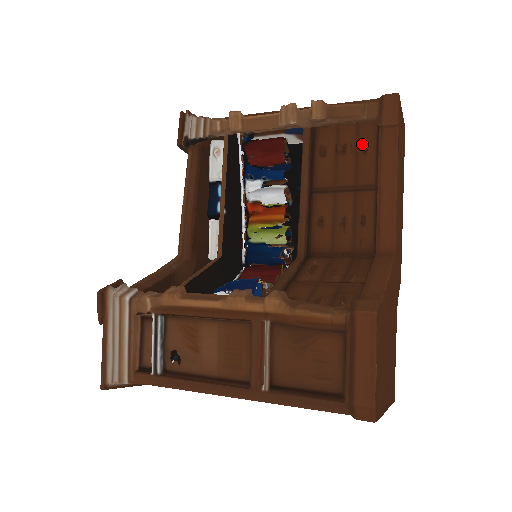
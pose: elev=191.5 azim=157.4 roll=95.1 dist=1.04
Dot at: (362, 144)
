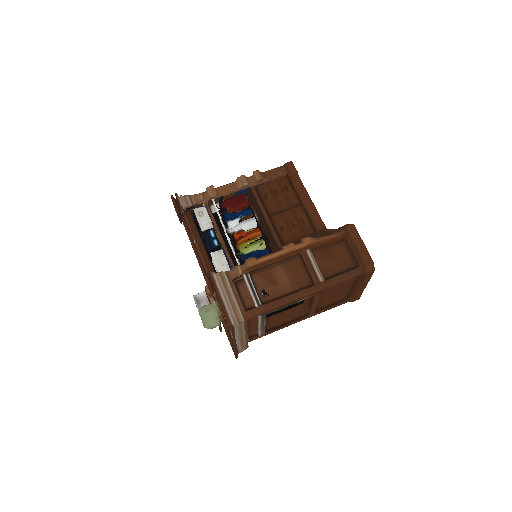
Dot at: (284, 188)
